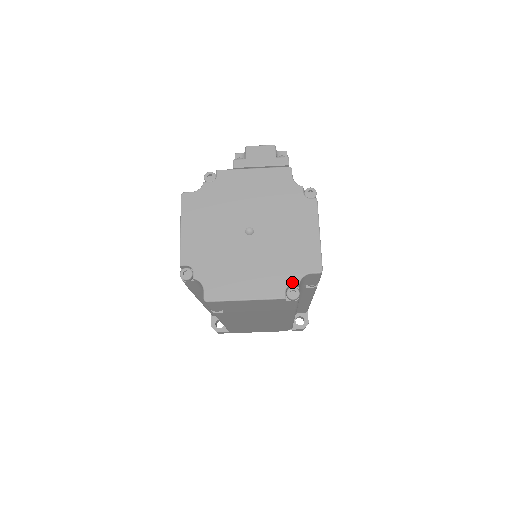
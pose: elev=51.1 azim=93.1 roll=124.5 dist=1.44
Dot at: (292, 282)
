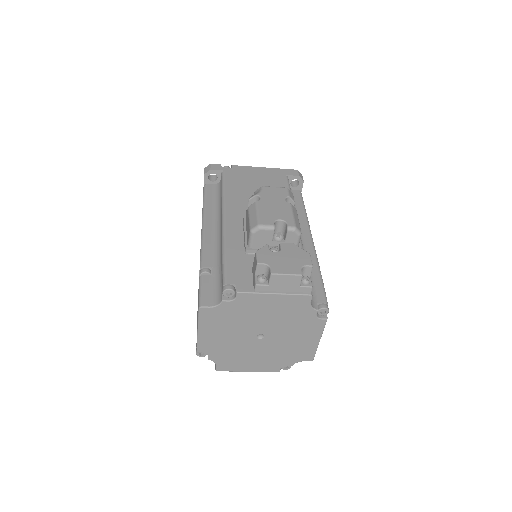
Dot at: (287, 365)
